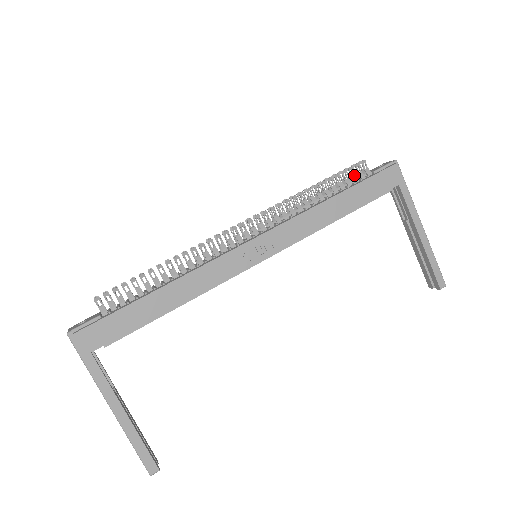
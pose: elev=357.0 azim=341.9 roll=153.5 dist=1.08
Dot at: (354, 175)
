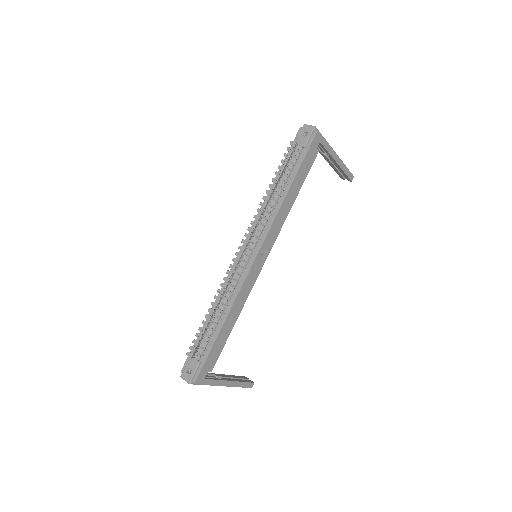
Dot at: (293, 158)
